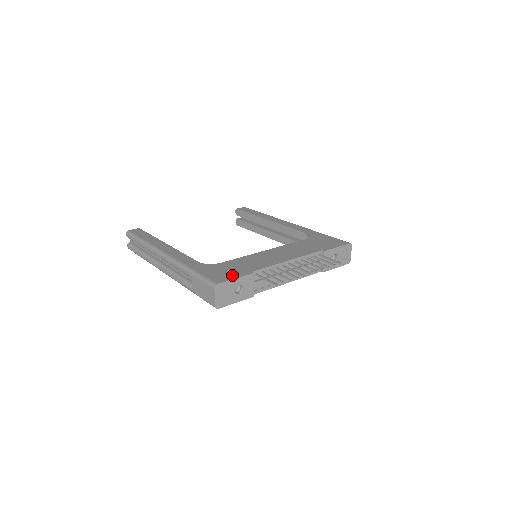
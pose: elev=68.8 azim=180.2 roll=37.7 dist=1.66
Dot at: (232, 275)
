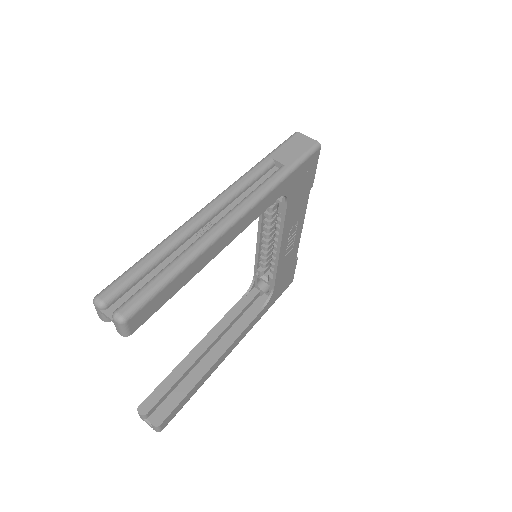
Dot at: occluded
